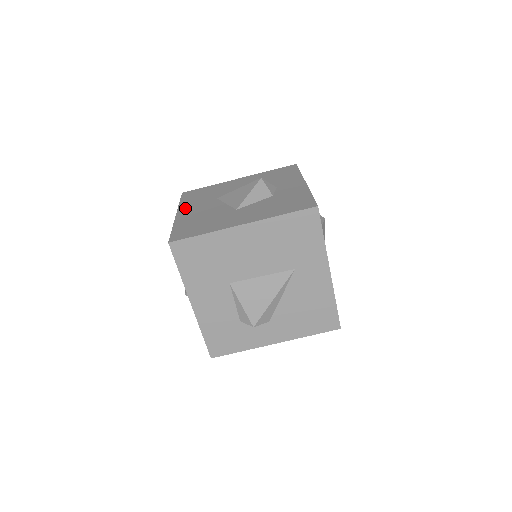
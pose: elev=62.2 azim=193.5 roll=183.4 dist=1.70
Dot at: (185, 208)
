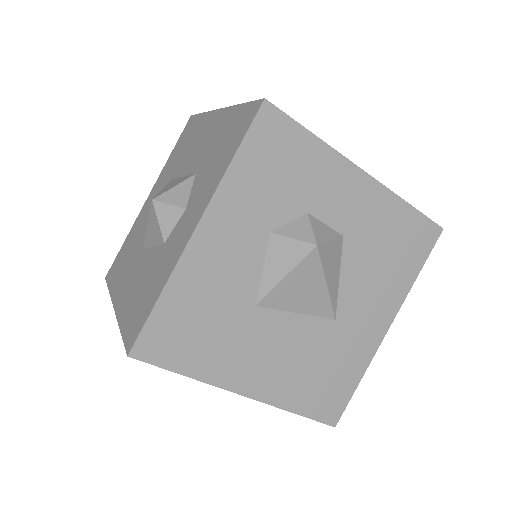
Dot at: (156, 184)
